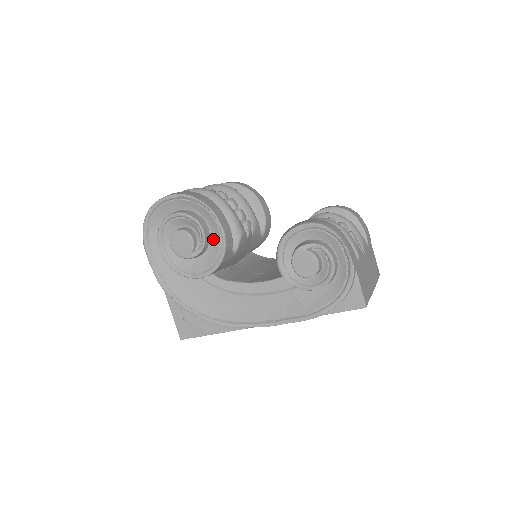
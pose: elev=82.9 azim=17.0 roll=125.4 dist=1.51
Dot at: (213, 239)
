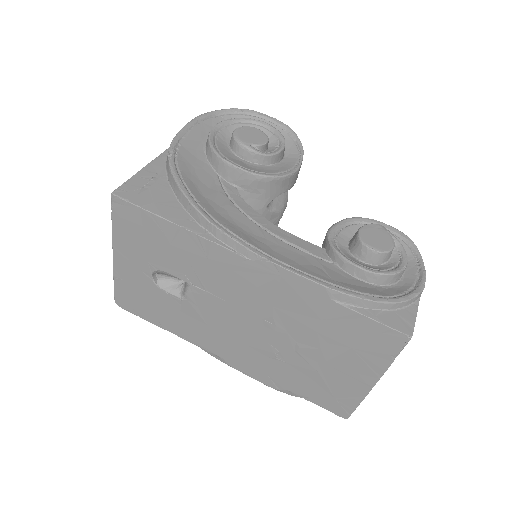
Dot at: (279, 166)
